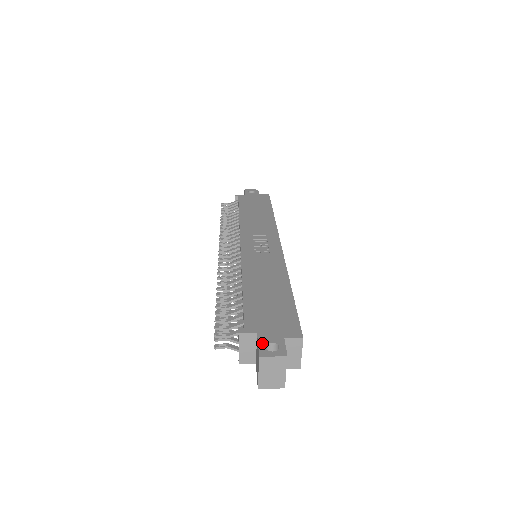
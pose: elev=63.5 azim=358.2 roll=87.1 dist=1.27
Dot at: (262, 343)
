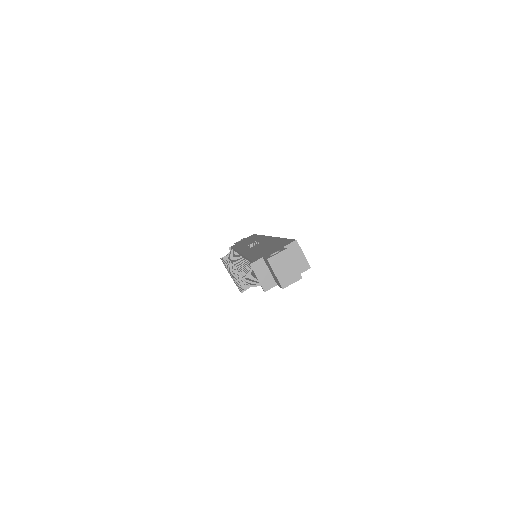
Dot at: (267, 256)
